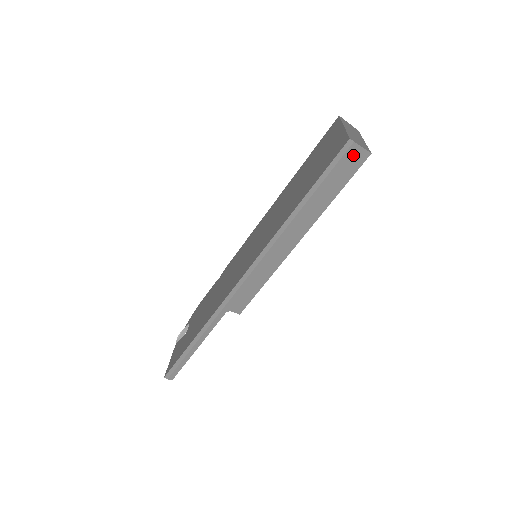
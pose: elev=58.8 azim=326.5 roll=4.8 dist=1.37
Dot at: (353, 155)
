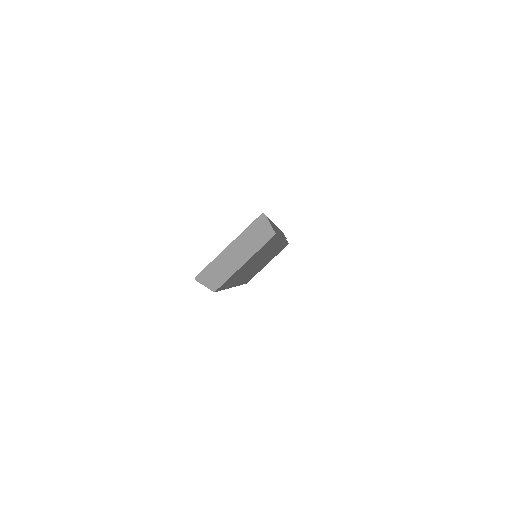
Dot at: occluded
